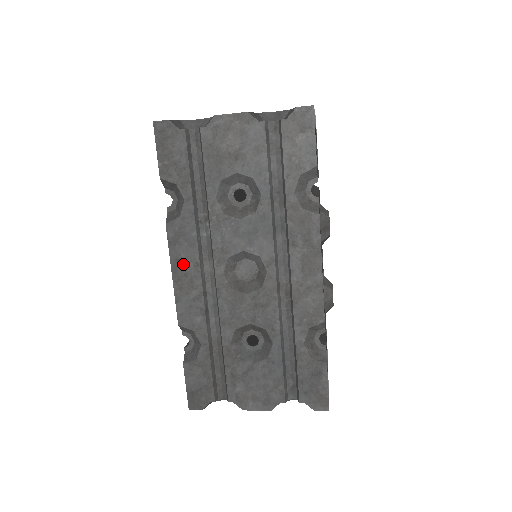
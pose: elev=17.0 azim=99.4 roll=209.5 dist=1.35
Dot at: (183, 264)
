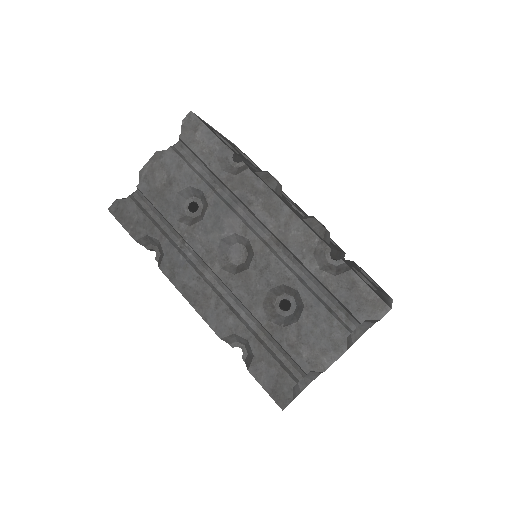
Dot at: (190, 287)
